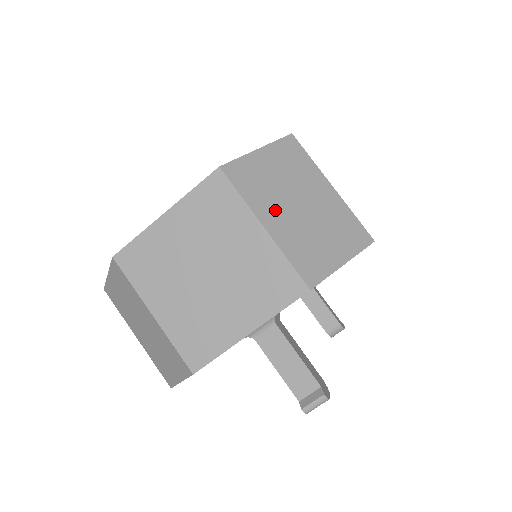
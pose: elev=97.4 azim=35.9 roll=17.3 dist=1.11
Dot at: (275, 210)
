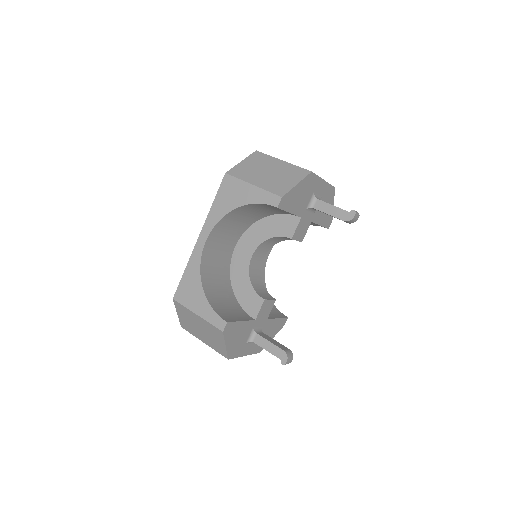
Dot at: occluded
